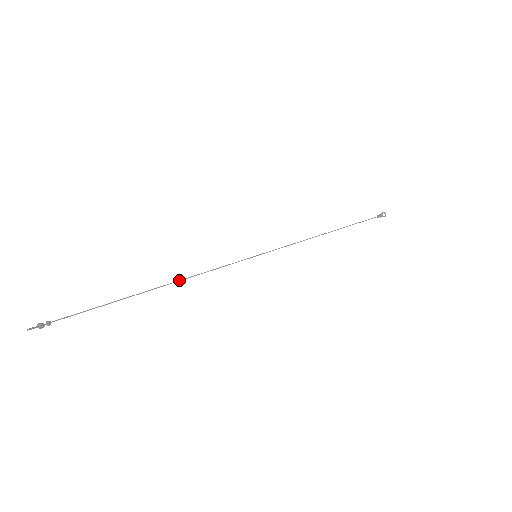
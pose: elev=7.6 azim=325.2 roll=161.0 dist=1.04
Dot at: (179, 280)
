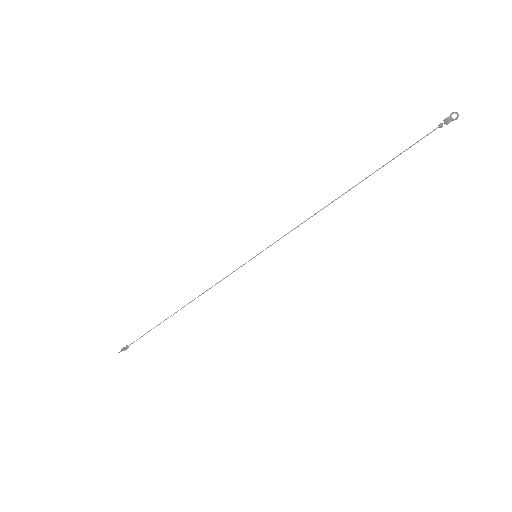
Dot at: occluded
